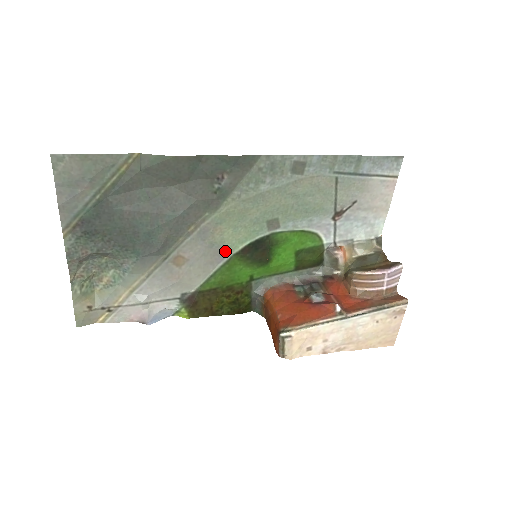
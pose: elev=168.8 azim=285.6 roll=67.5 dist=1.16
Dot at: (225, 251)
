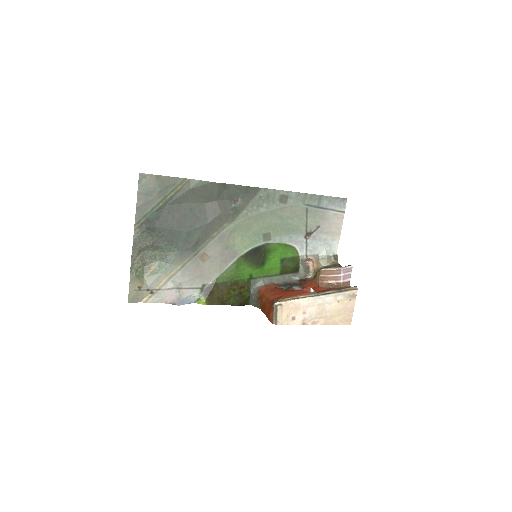
Dot at: (235, 253)
